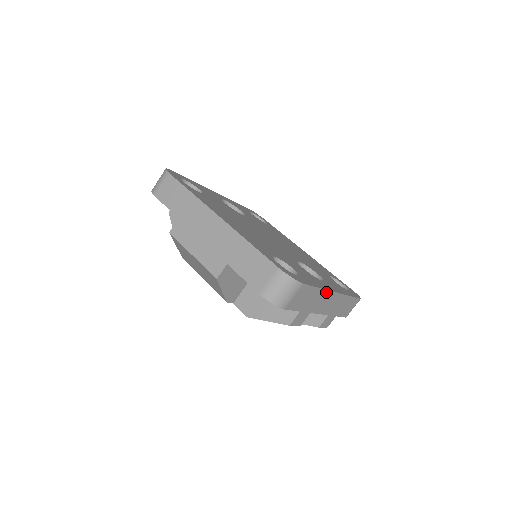
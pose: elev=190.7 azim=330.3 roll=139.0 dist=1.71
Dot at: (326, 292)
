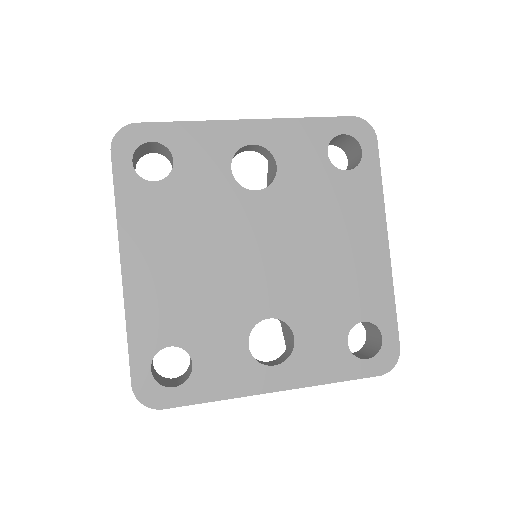
Dot at: (244, 395)
